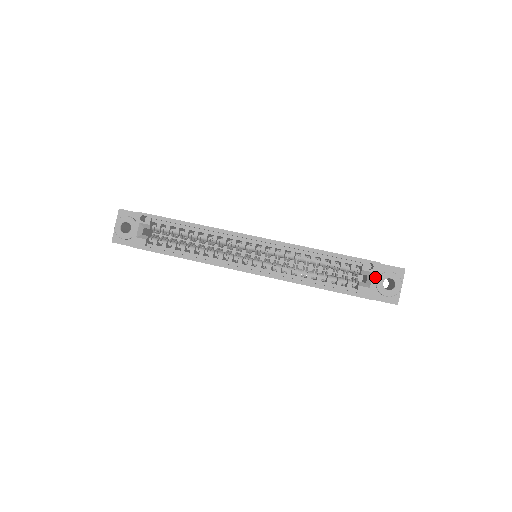
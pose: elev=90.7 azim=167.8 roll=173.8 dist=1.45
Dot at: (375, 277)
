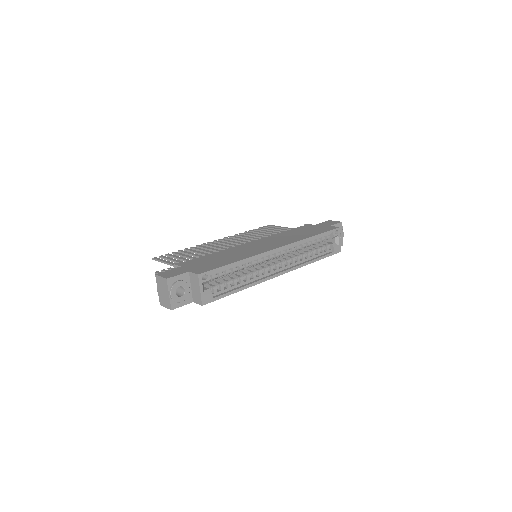
Dot at: occluded
